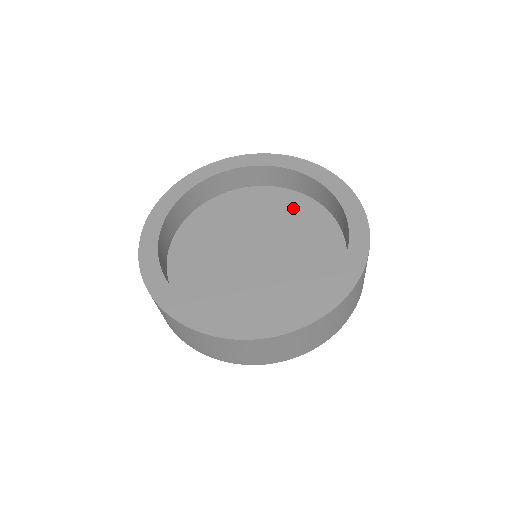
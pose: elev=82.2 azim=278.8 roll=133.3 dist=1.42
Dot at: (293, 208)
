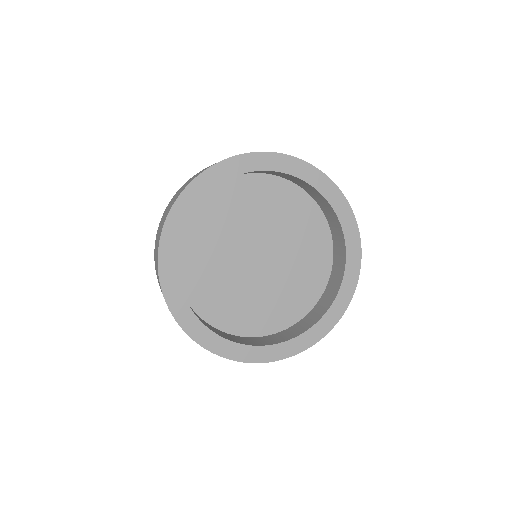
Dot at: (307, 224)
